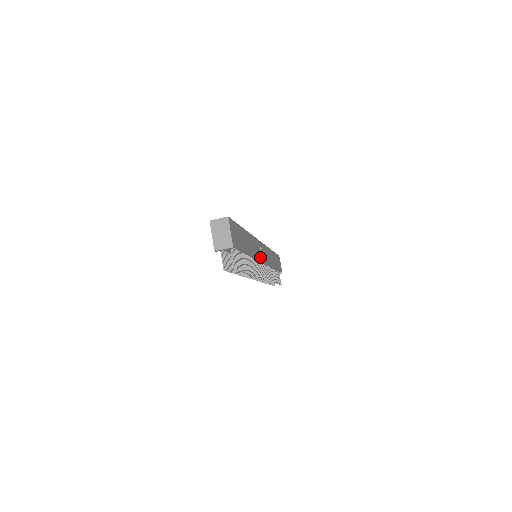
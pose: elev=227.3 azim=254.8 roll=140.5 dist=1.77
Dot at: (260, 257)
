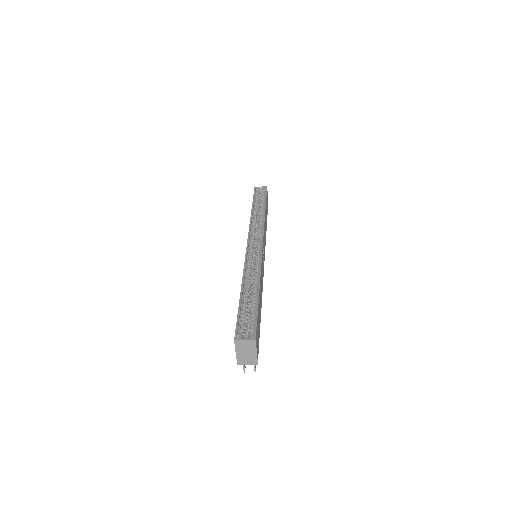
Dot at: (263, 271)
